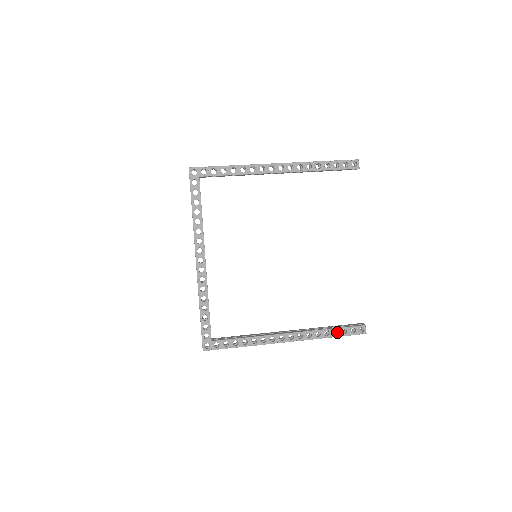
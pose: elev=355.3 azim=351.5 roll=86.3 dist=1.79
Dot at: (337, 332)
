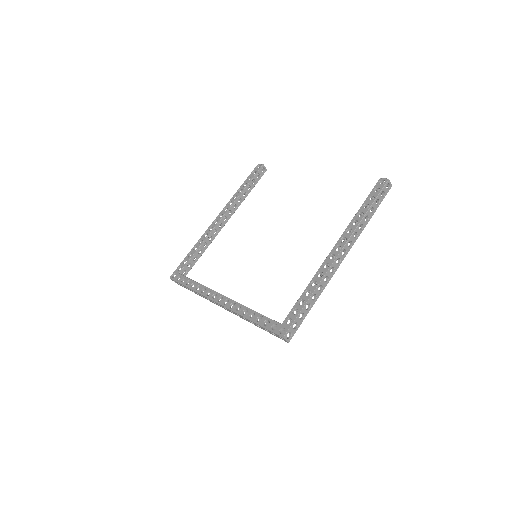
Dot at: (372, 208)
